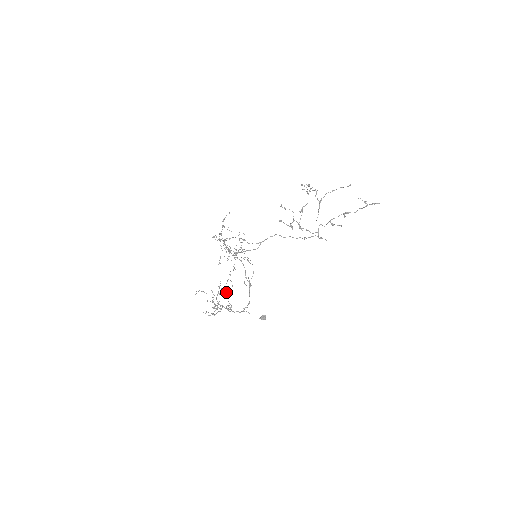
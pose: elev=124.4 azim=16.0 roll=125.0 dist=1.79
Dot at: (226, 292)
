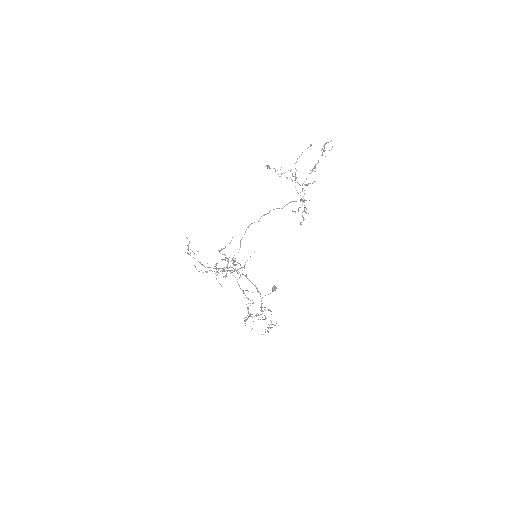
Dot at: (253, 302)
